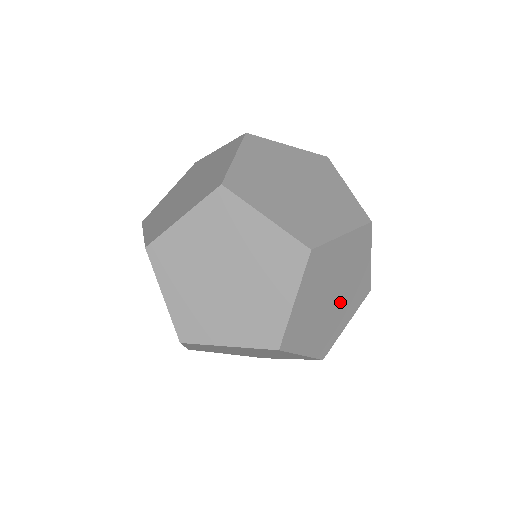
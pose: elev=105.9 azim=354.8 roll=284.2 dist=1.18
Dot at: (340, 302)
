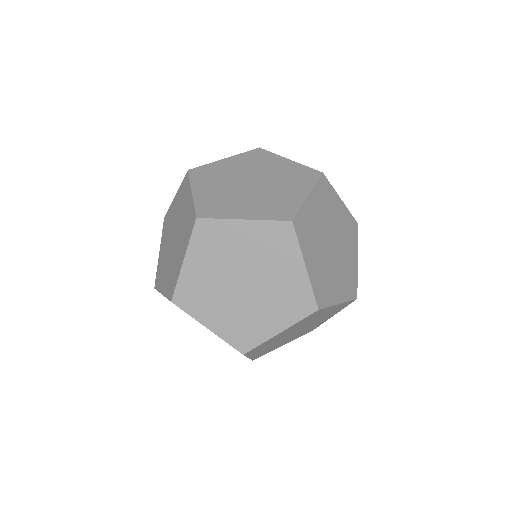
Dot at: (270, 185)
